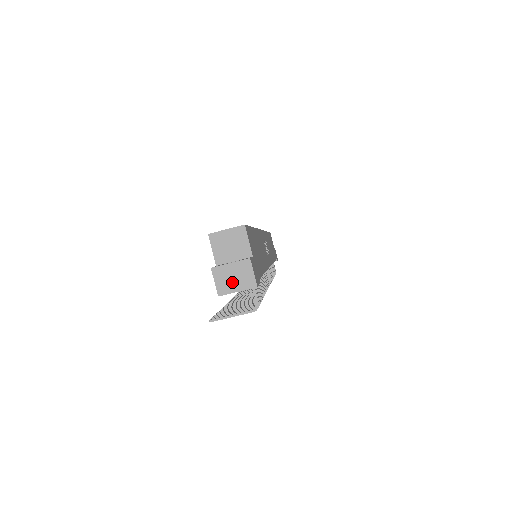
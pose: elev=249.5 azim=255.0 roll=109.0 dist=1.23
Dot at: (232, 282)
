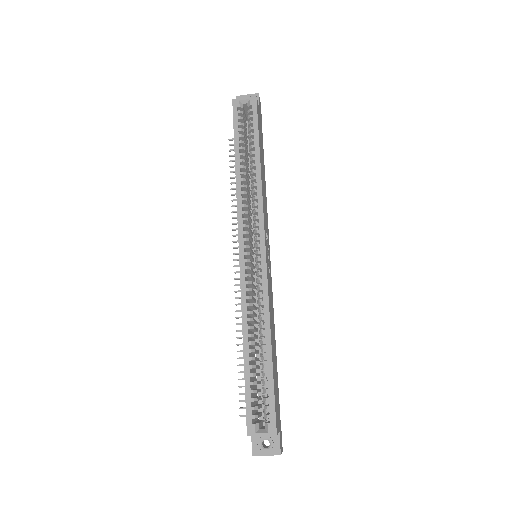
Dot at: occluded
